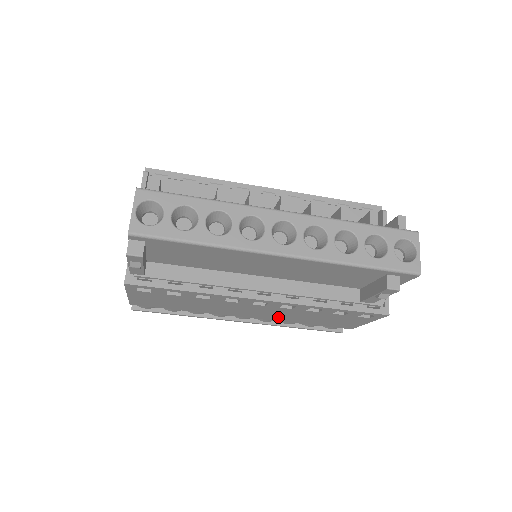
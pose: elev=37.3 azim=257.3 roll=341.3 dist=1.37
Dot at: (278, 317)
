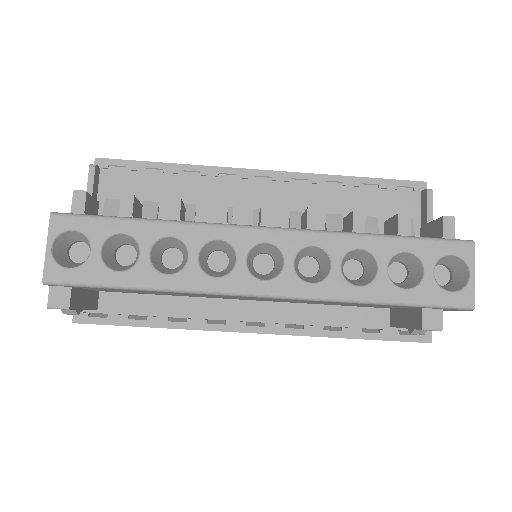
Dot at: occluded
